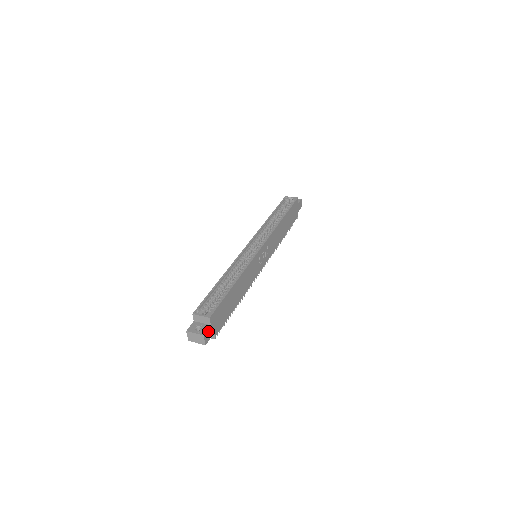
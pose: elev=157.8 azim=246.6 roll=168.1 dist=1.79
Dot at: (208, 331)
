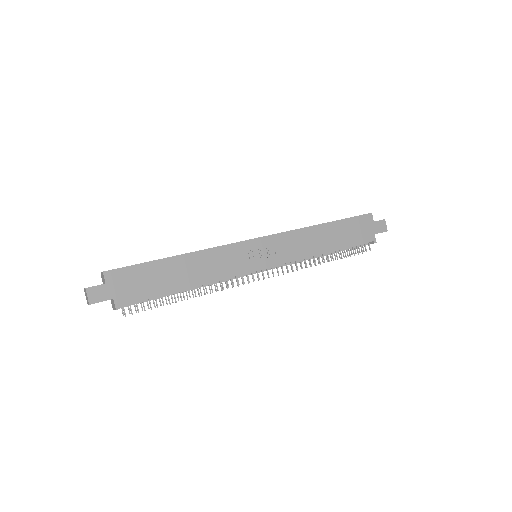
Dot at: (98, 289)
